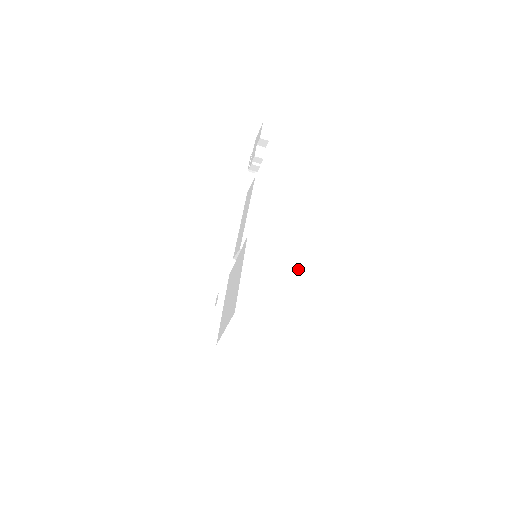
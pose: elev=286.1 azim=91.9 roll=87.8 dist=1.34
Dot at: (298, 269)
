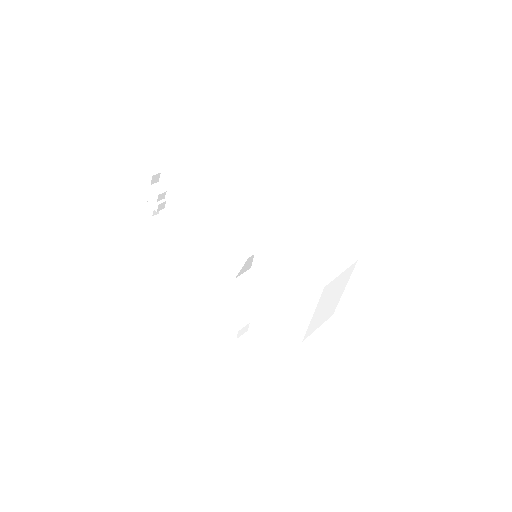
Dot at: (311, 227)
